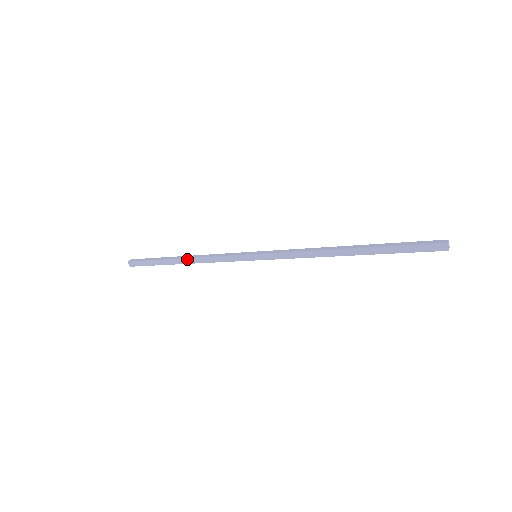
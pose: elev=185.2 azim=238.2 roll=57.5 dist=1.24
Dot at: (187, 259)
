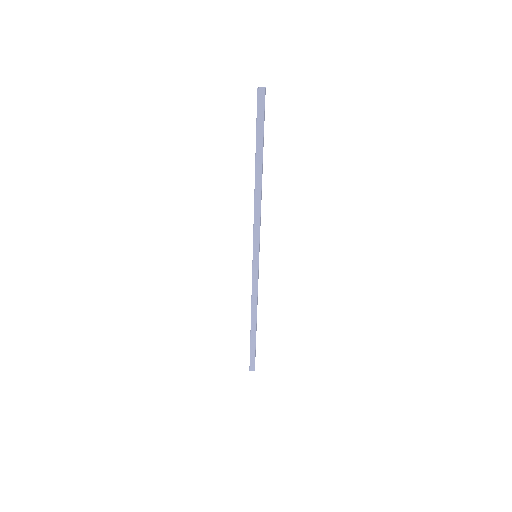
Dot at: (251, 317)
